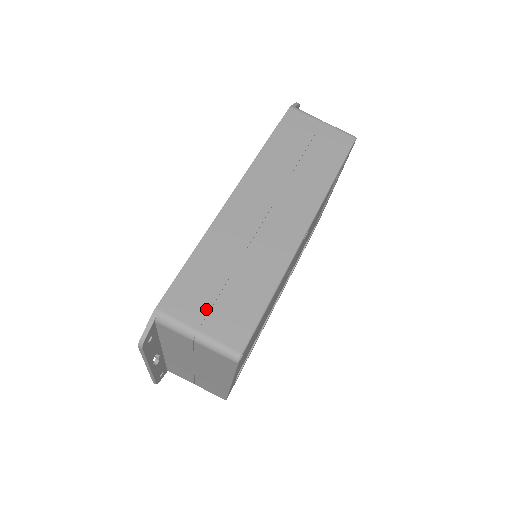
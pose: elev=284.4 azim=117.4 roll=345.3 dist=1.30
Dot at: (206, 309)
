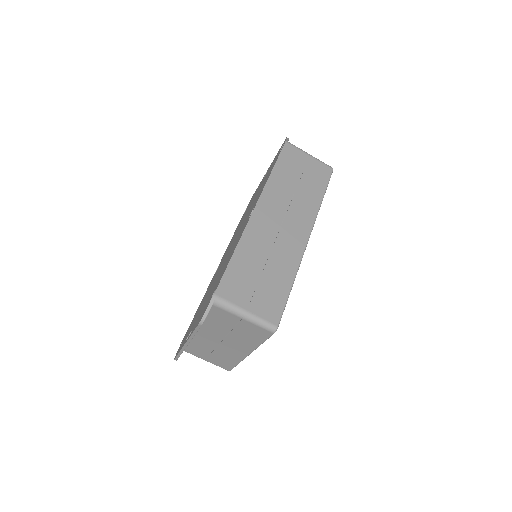
Dot at: (249, 295)
